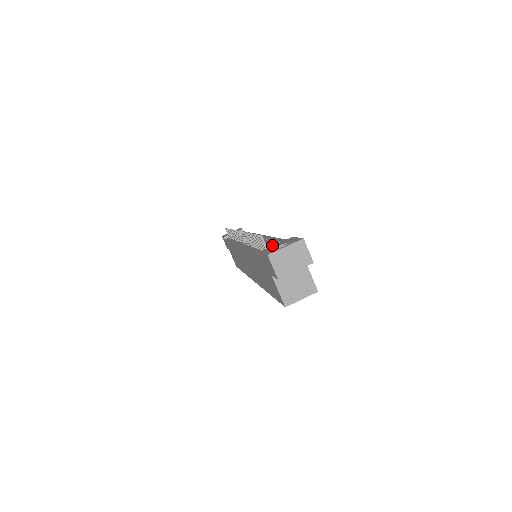
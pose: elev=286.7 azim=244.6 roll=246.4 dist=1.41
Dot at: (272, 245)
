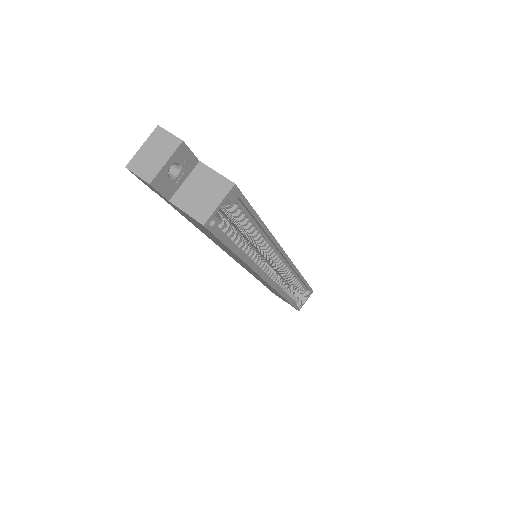
Dot at: occluded
